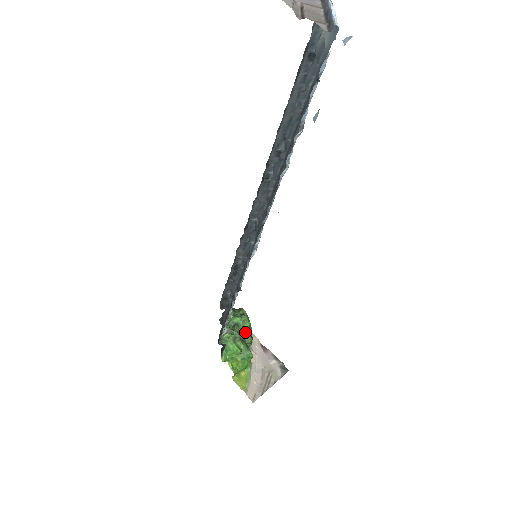
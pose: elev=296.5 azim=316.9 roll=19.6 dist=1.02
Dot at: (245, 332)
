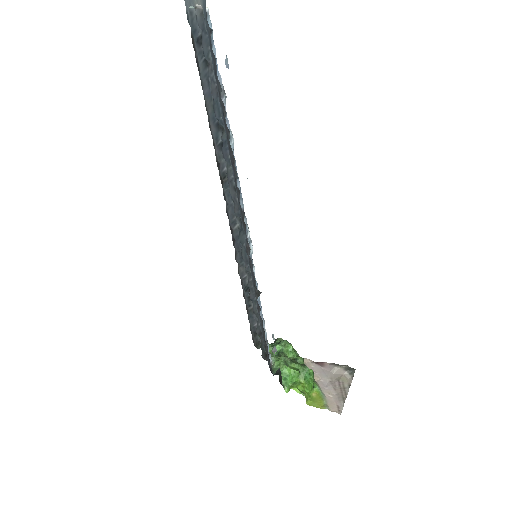
Dot at: (292, 355)
